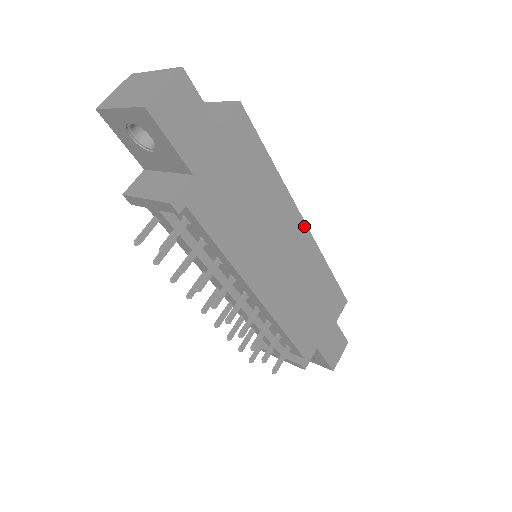
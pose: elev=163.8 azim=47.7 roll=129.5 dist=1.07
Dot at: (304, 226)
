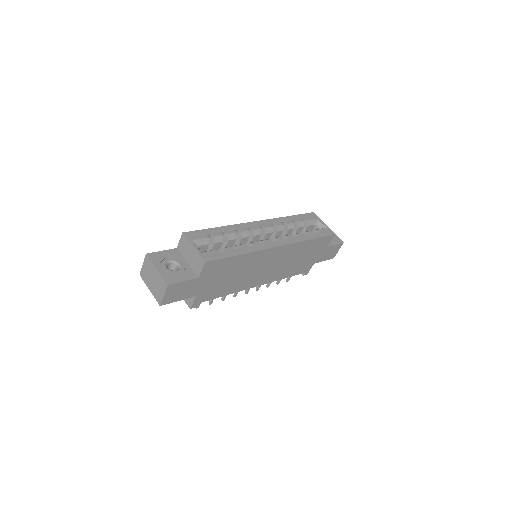
Dot at: (279, 247)
